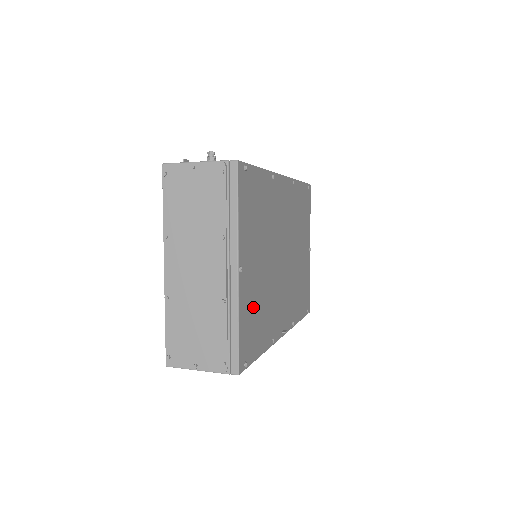
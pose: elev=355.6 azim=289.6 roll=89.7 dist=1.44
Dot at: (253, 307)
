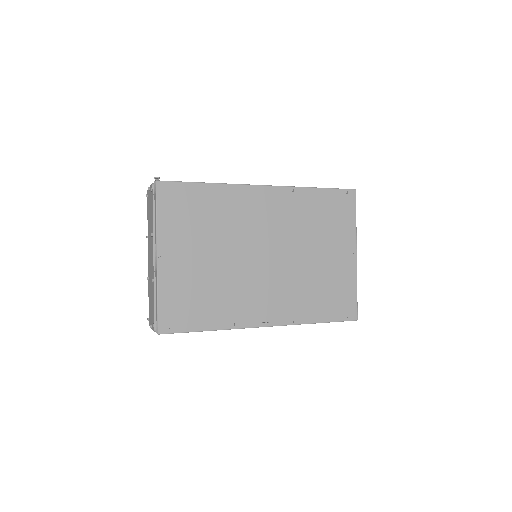
Dot at: (188, 289)
